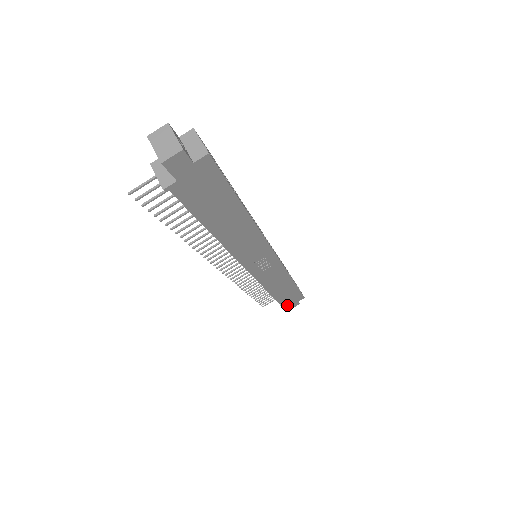
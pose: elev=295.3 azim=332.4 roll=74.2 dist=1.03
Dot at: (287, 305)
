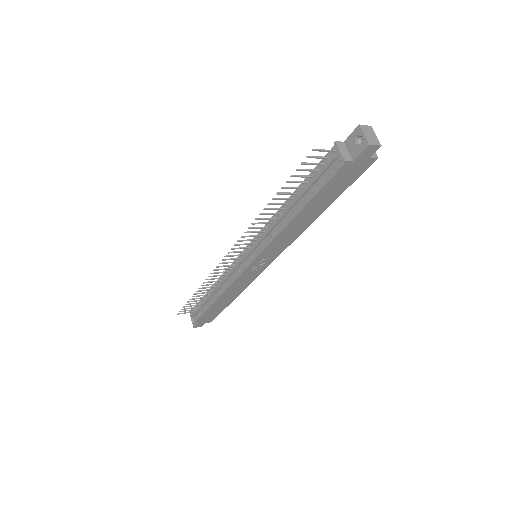
Dot at: (199, 321)
